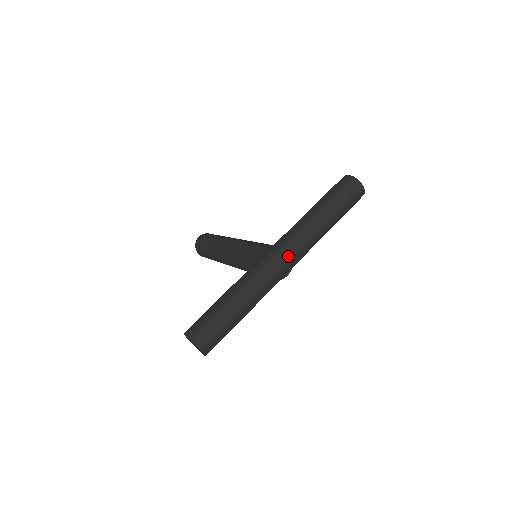
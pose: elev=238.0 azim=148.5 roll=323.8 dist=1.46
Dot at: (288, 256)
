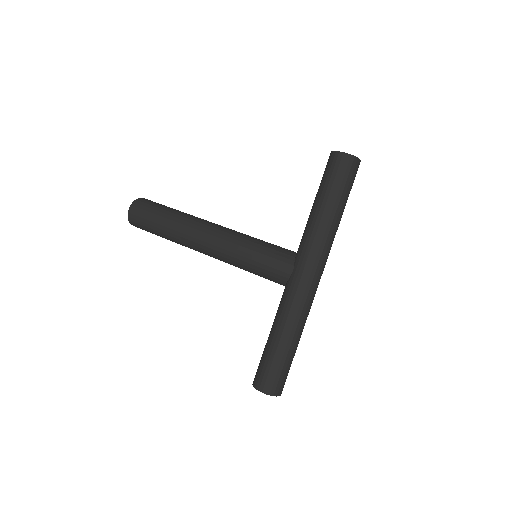
Dot at: (320, 275)
